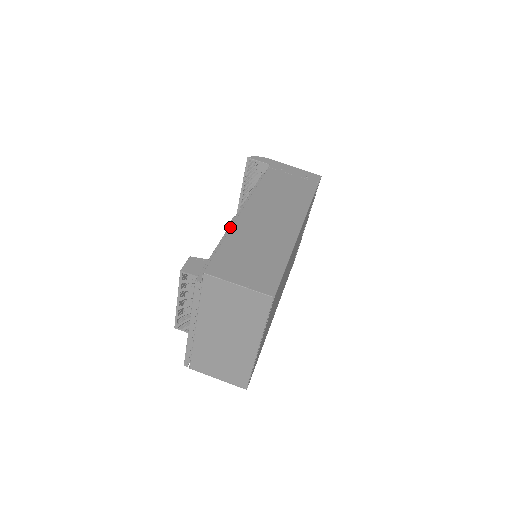
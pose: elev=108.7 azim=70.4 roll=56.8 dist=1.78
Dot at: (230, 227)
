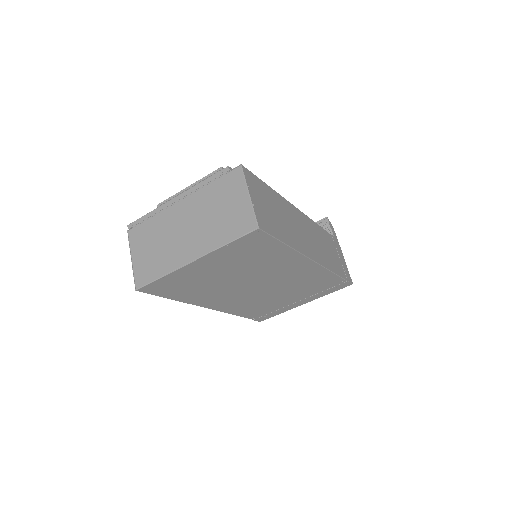
Dot at: occluded
